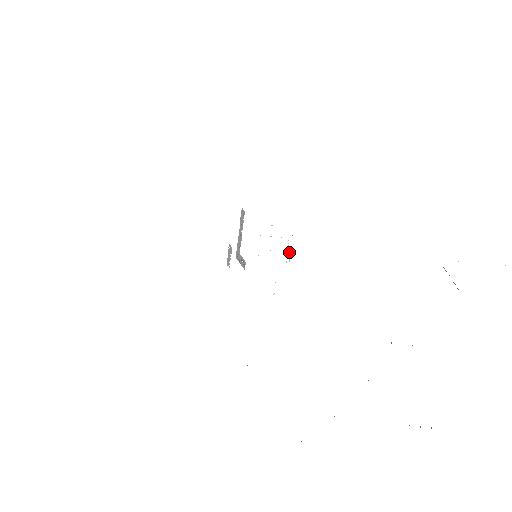
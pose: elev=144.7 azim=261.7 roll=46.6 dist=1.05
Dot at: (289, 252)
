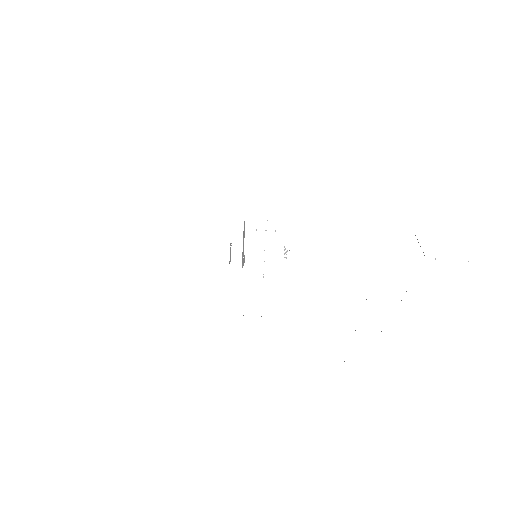
Dot at: occluded
